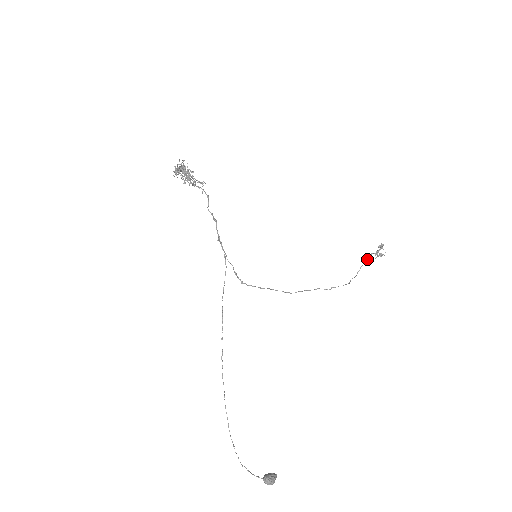
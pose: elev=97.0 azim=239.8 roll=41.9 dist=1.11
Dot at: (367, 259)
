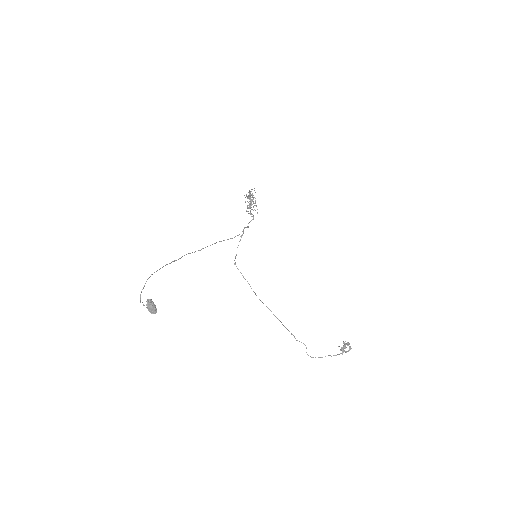
Dot at: occluded
